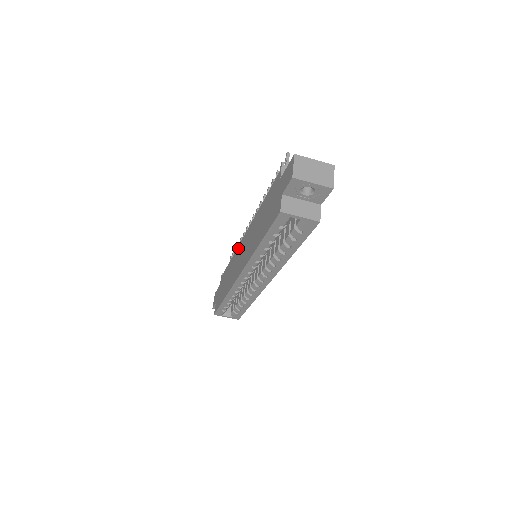
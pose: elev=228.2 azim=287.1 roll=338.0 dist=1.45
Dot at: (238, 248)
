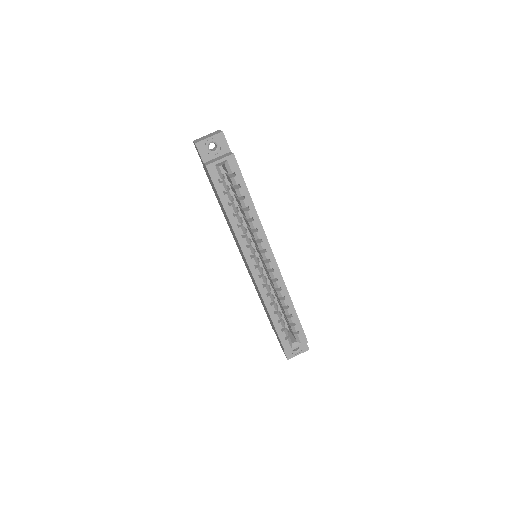
Dot at: (248, 272)
